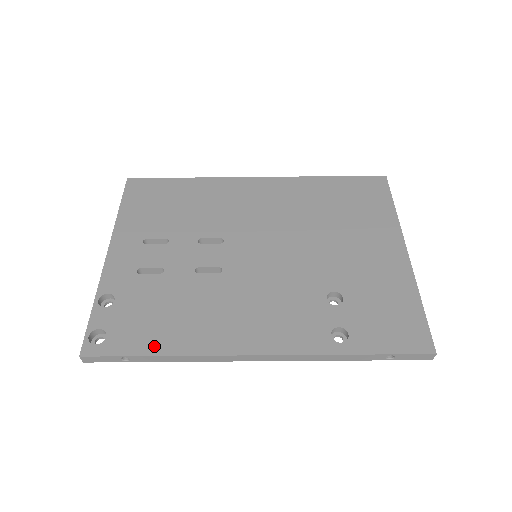
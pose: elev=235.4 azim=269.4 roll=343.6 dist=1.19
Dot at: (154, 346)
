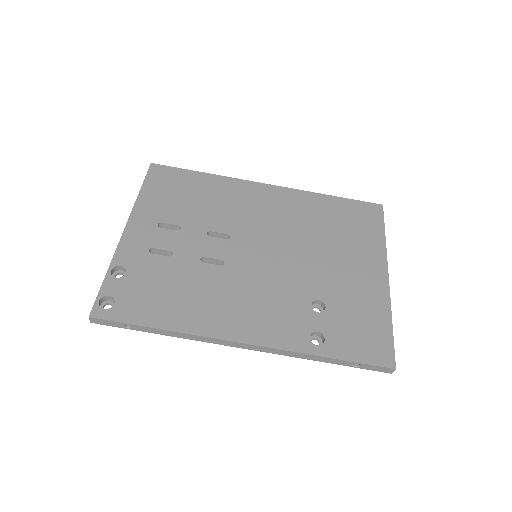
Dot at: (155, 320)
